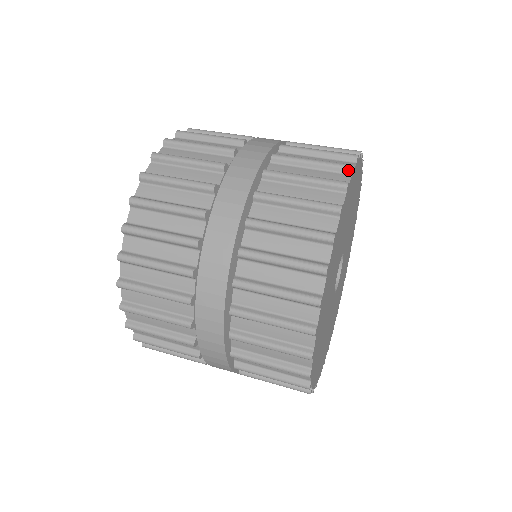
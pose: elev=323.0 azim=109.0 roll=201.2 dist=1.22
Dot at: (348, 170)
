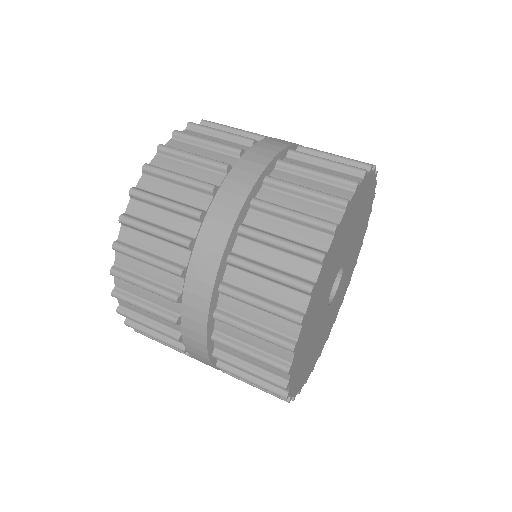
Dot at: (352, 186)
